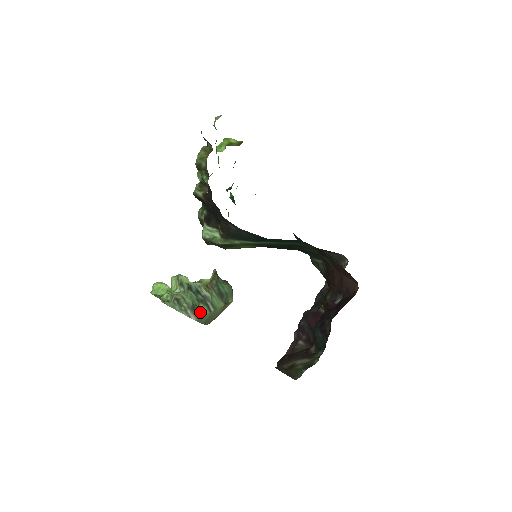
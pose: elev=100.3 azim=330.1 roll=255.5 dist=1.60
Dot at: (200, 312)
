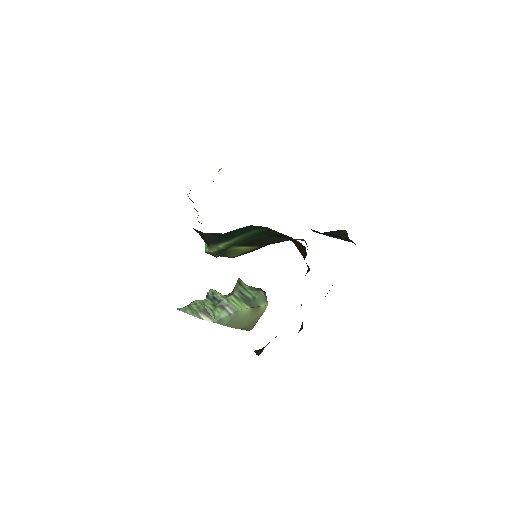
Dot at: (218, 315)
